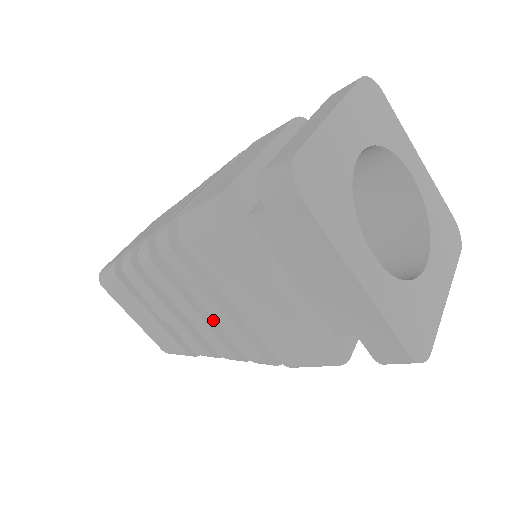
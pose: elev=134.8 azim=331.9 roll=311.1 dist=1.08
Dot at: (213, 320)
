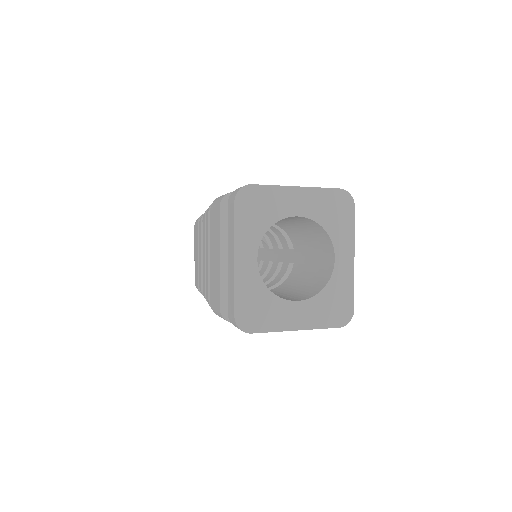
Dot at: occluded
